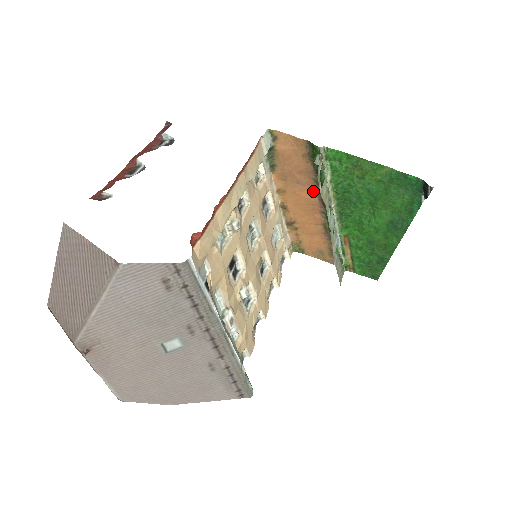
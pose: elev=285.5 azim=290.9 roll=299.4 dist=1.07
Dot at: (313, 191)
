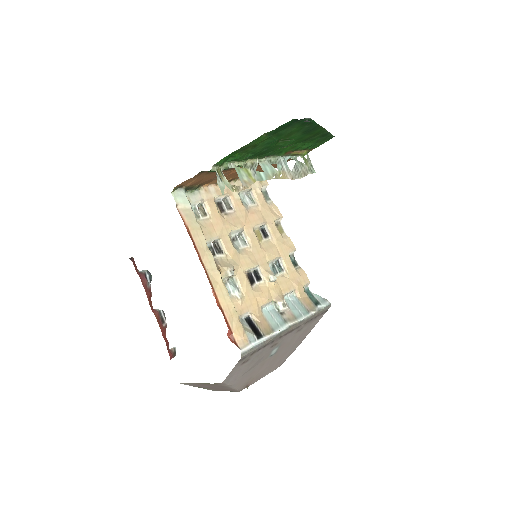
Dot at: occluded
